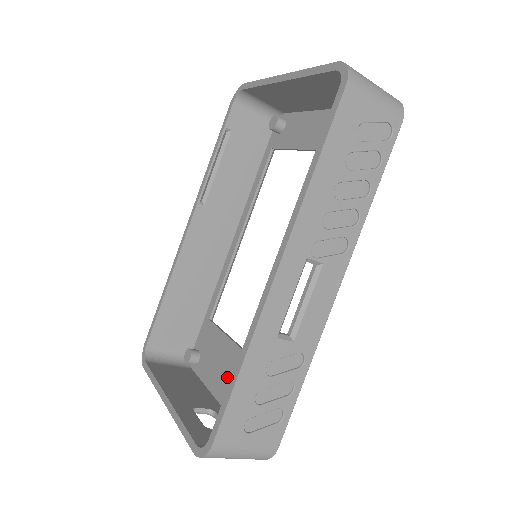
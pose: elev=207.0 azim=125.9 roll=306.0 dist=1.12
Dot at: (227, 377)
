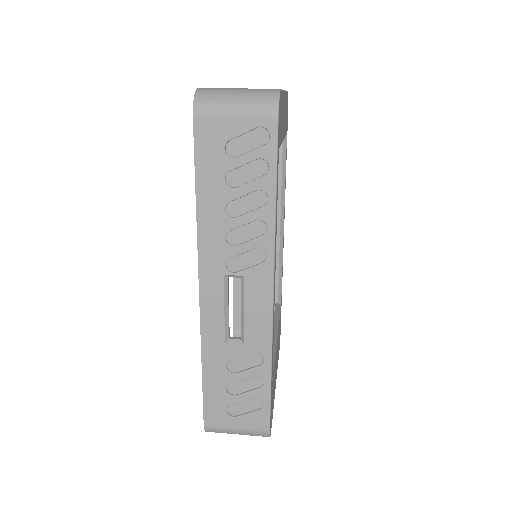
Dot at: occluded
